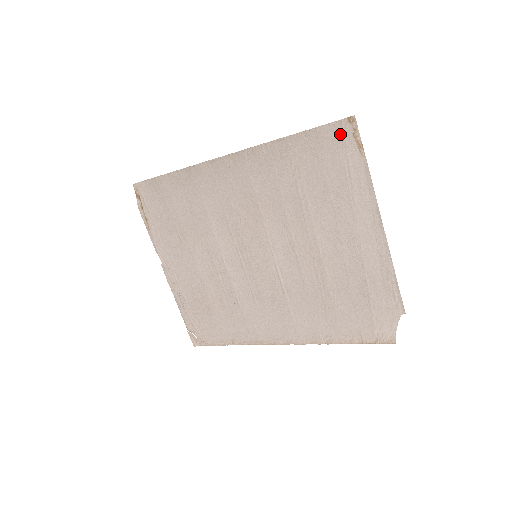
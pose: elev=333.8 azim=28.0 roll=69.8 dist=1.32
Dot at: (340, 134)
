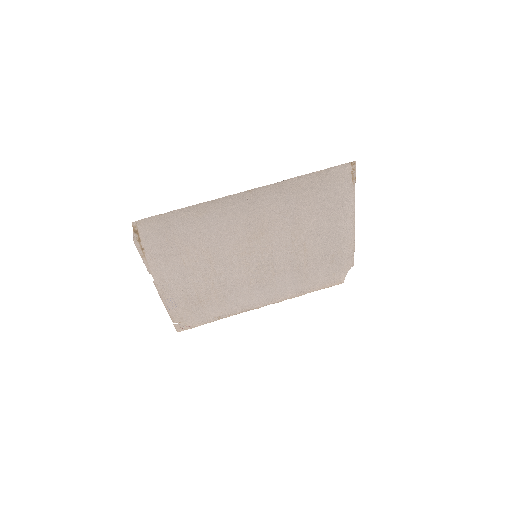
Dot at: (343, 172)
